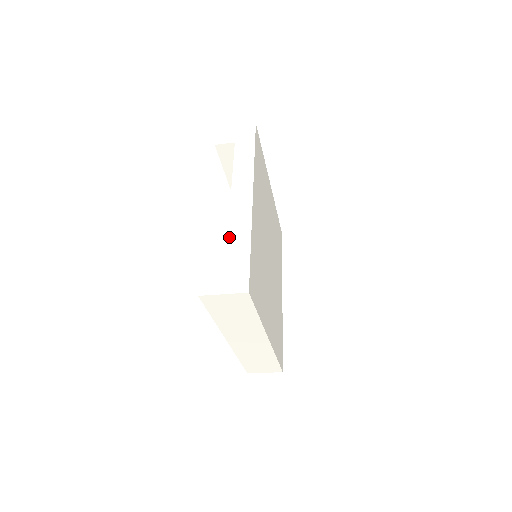
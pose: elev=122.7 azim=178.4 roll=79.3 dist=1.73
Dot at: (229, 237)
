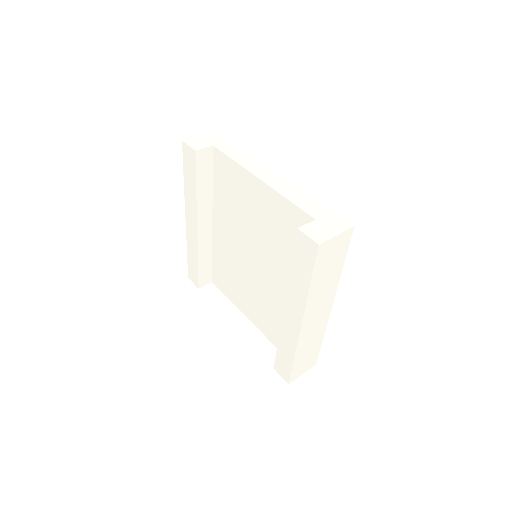
Dot at: (292, 201)
